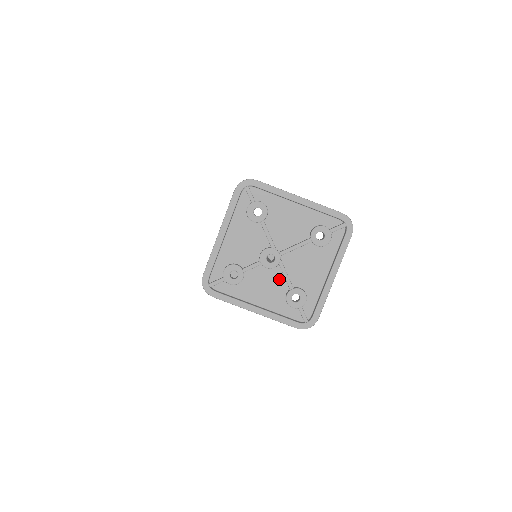
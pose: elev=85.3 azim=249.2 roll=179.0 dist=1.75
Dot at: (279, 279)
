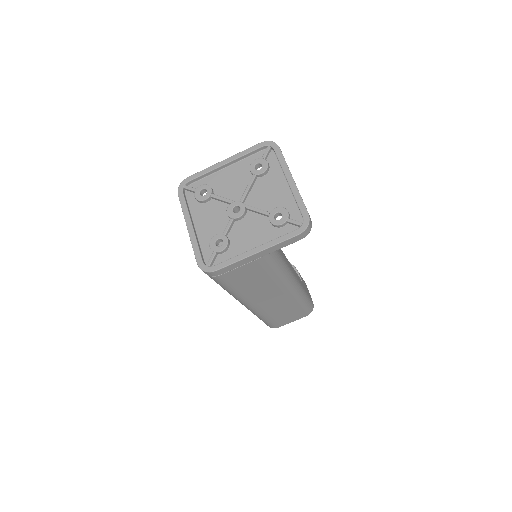
Dot at: (256, 218)
